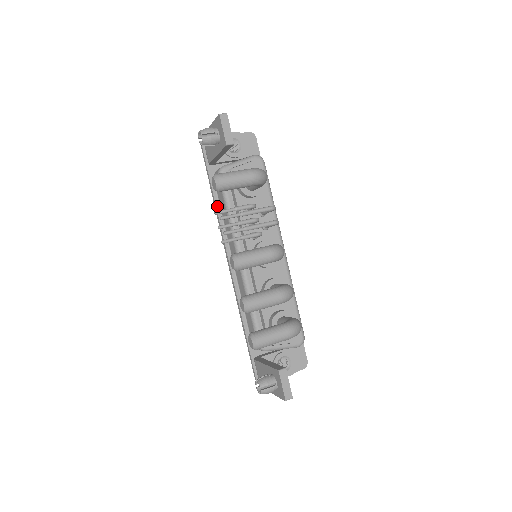
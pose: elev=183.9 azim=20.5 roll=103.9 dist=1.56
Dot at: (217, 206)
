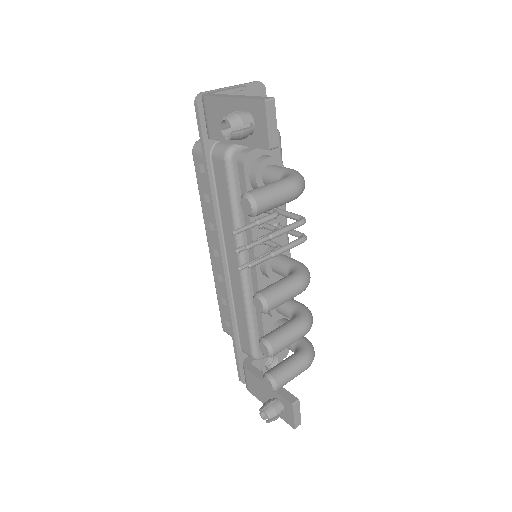
Dot at: (213, 195)
